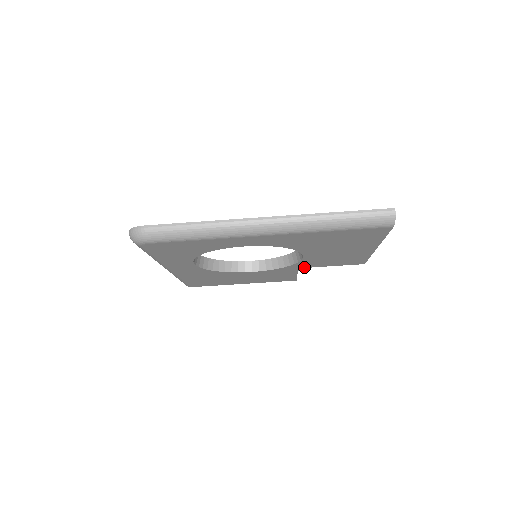
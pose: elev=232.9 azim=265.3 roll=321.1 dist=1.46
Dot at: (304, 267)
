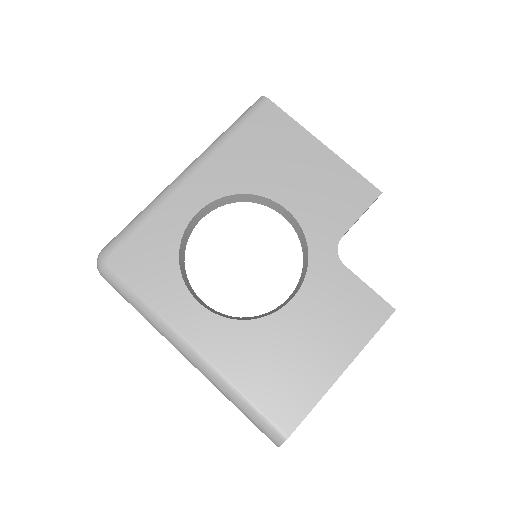
Dot at: (331, 245)
